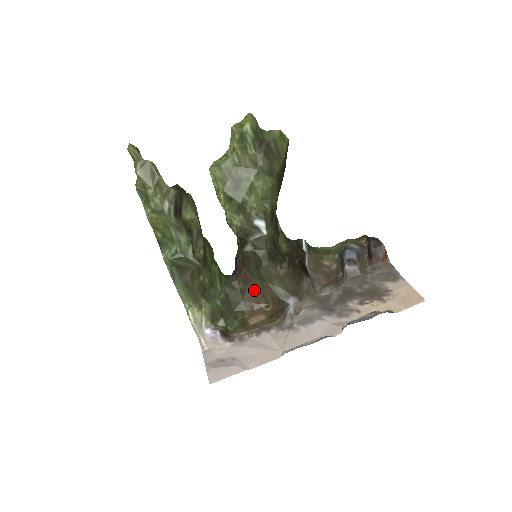
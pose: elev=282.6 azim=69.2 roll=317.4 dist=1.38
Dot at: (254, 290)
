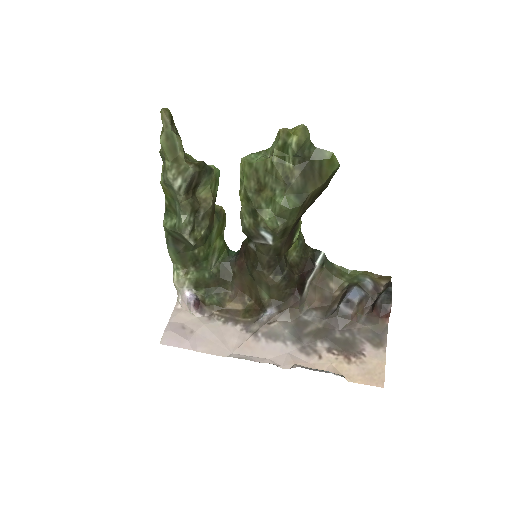
Dot at: (244, 281)
